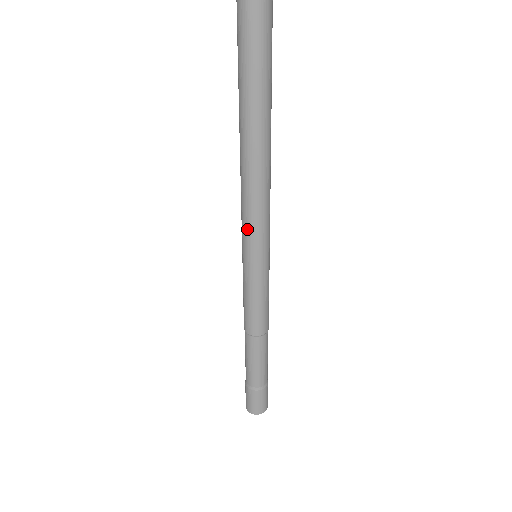
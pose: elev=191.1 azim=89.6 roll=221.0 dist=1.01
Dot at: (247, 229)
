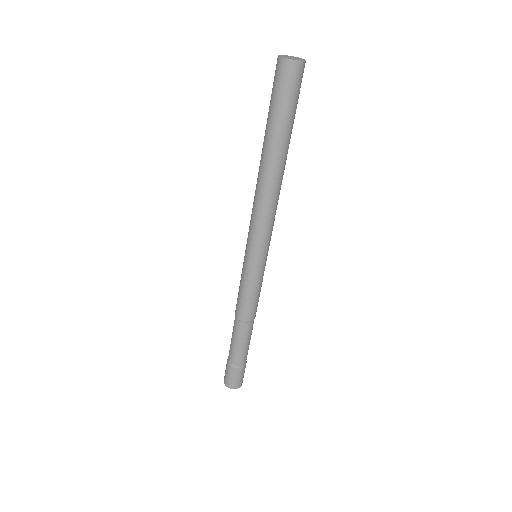
Dot at: (249, 228)
